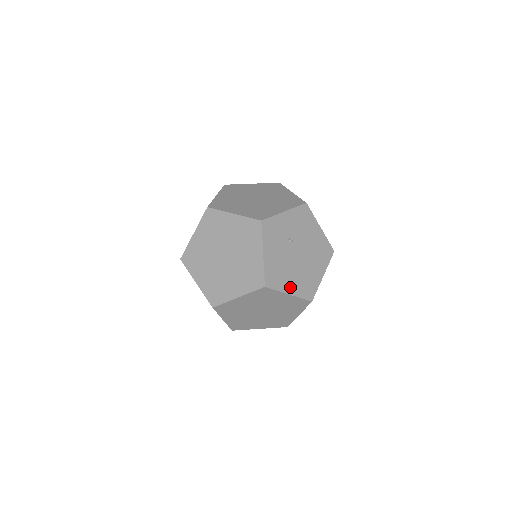
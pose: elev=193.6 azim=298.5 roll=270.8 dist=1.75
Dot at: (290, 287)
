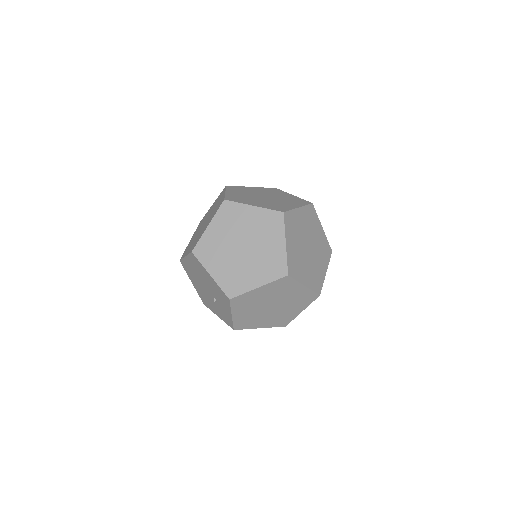
Dot at: occluded
